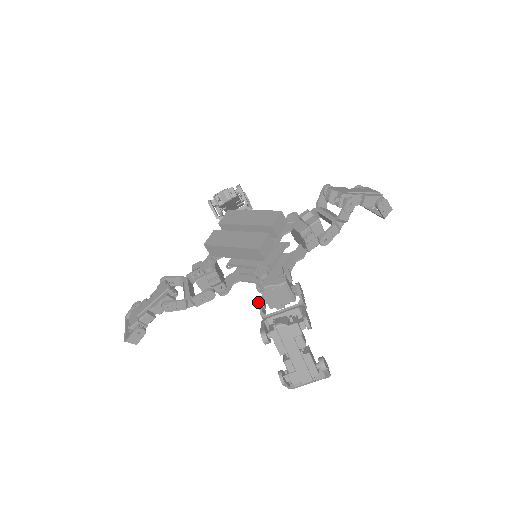
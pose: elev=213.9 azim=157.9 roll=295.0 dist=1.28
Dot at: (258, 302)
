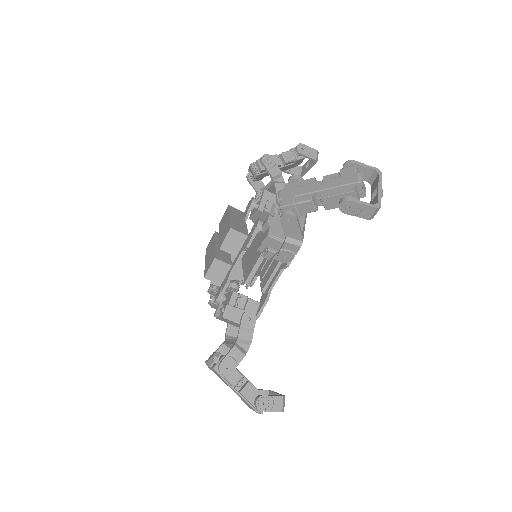
Dot at: occluded
